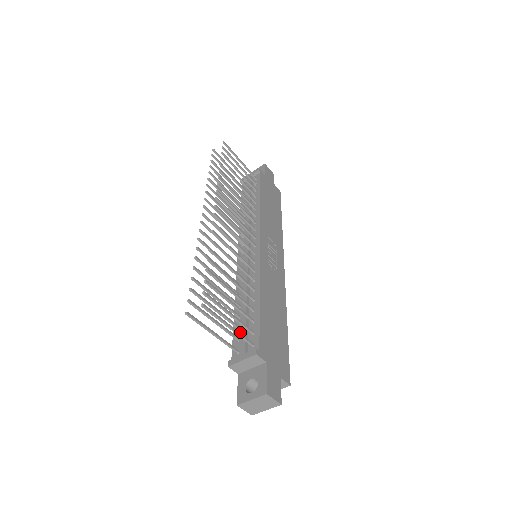
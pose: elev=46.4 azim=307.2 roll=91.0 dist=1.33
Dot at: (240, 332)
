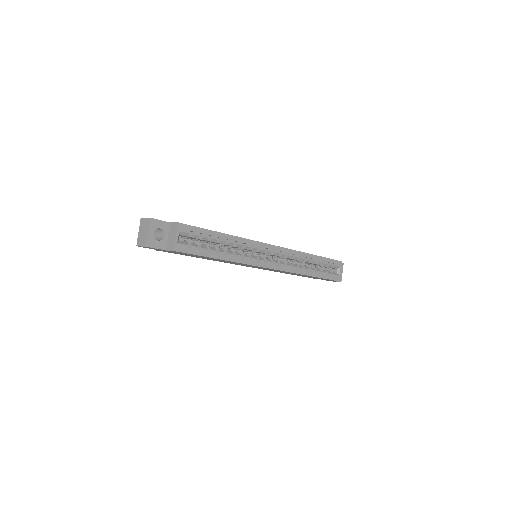
Dot at: occluded
